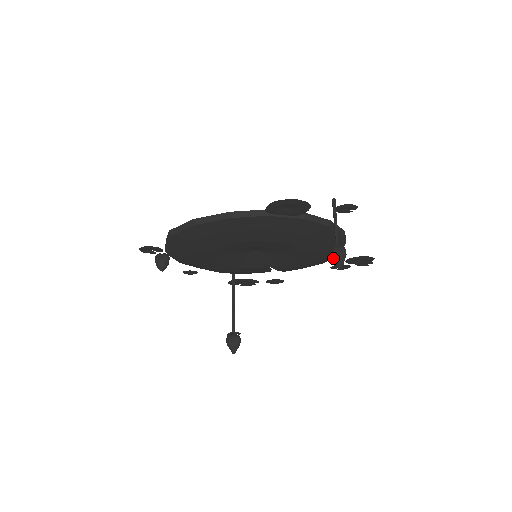
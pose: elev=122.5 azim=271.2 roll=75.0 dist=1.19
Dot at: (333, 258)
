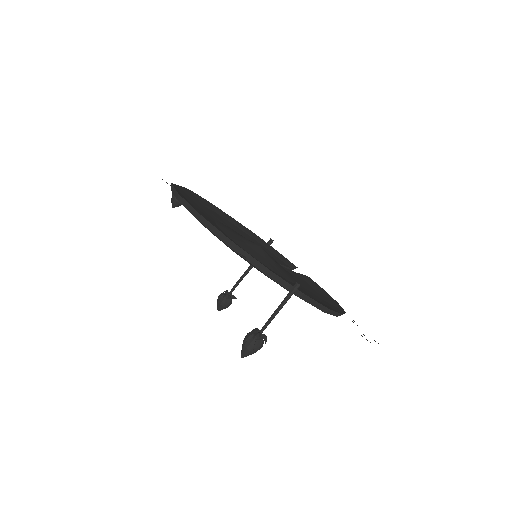
Dot at: (243, 342)
